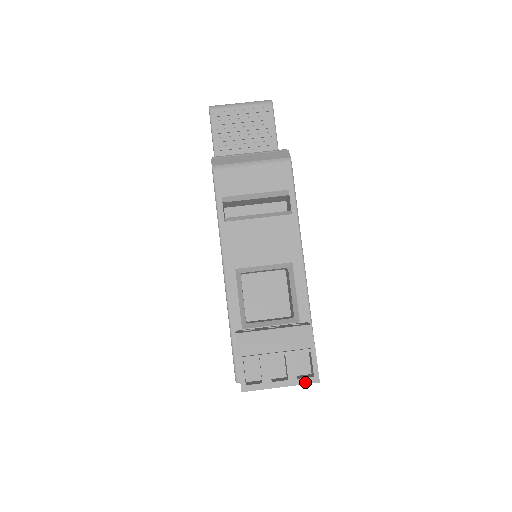
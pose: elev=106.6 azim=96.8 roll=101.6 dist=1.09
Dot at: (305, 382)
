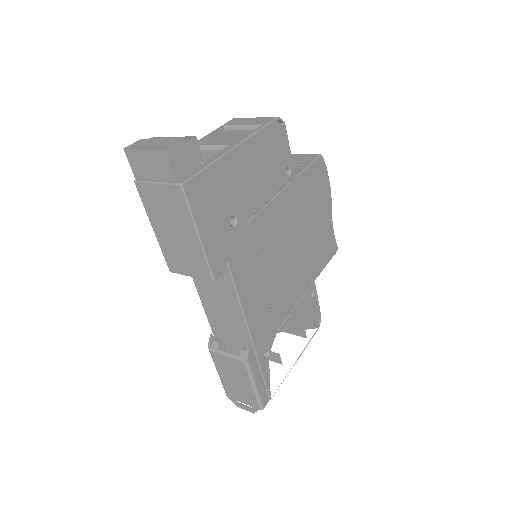
Dot at: (158, 148)
